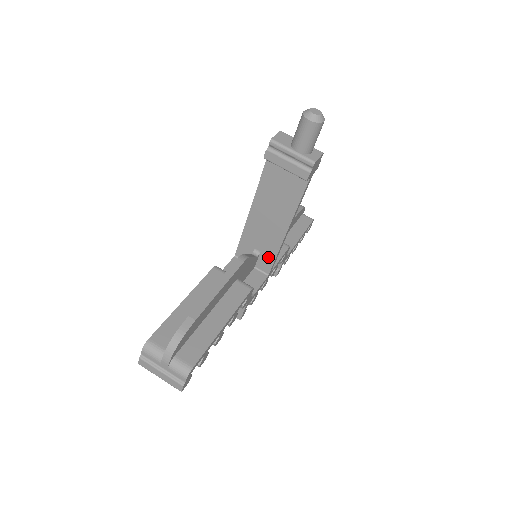
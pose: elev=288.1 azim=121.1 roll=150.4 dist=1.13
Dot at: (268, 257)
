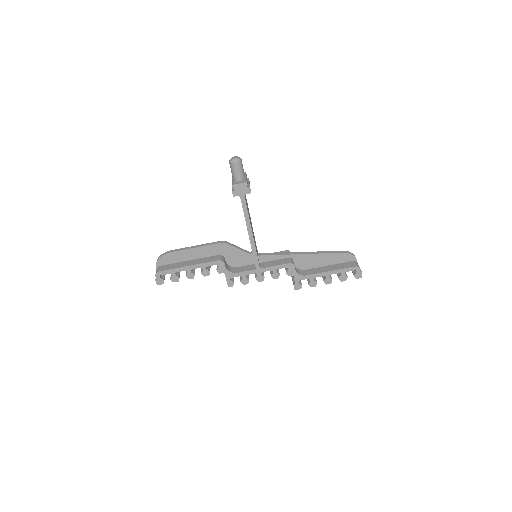
Dot at: occluded
